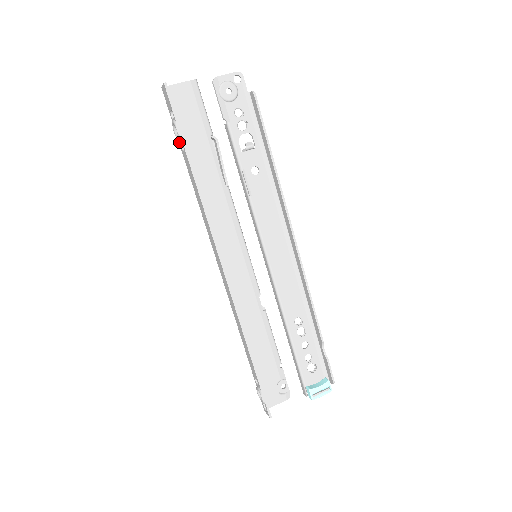
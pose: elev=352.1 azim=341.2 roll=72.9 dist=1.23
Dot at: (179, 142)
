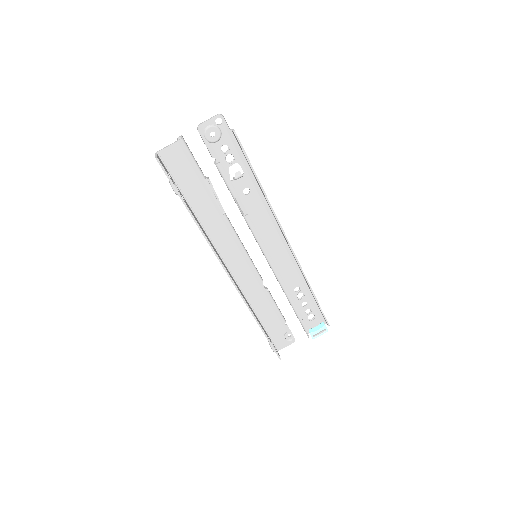
Dot at: occluded
